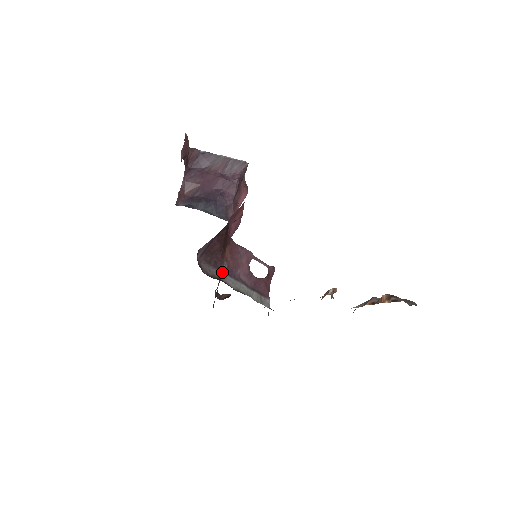
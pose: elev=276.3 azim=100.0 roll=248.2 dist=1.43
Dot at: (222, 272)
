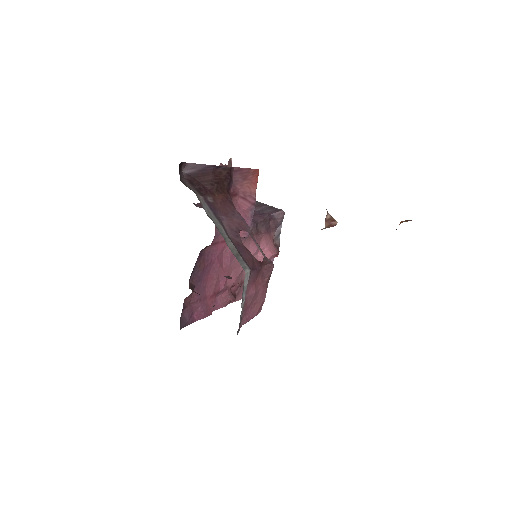
Dot at: (202, 197)
